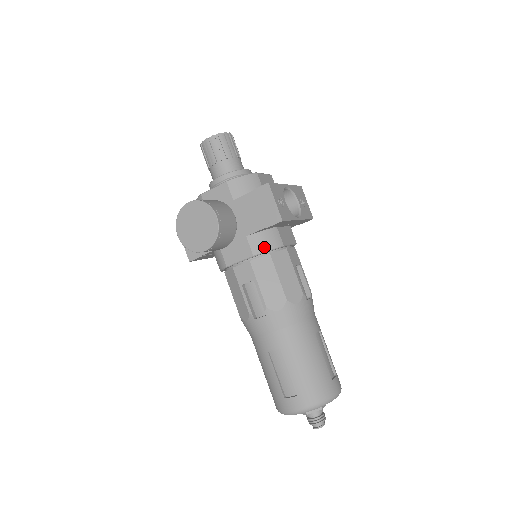
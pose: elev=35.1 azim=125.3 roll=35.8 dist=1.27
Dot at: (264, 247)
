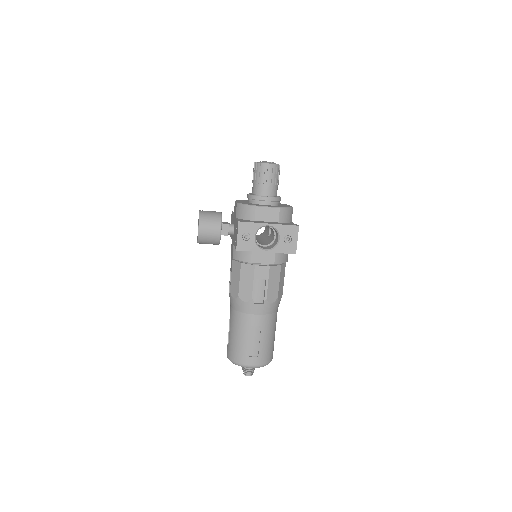
Dot at: (238, 257)
